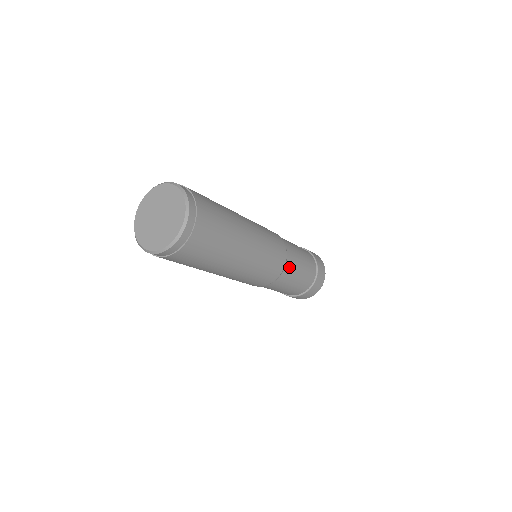
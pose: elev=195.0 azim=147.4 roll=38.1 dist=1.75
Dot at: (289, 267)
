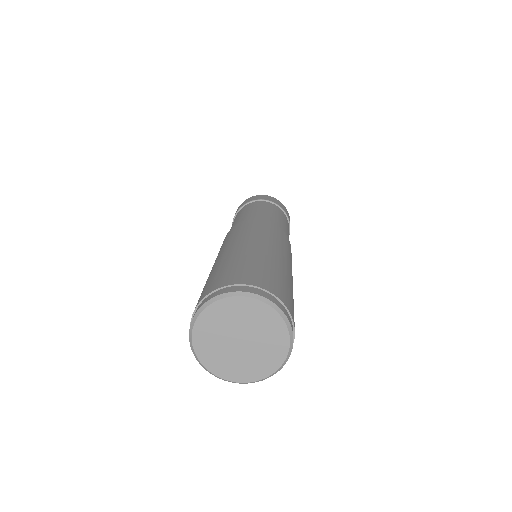
Dot at: occluded
